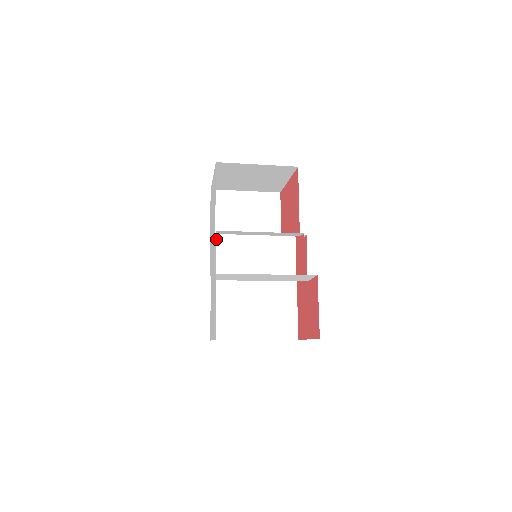
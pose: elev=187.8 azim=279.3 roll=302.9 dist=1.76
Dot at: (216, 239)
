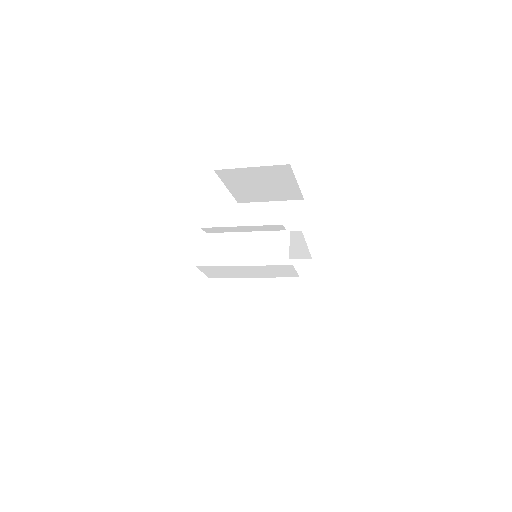
Dot at: (214, 240)
